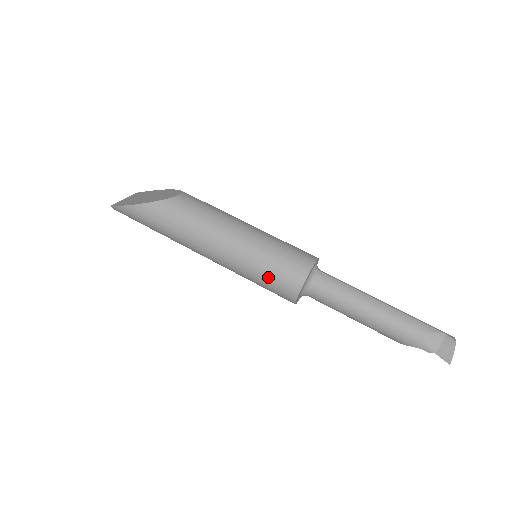
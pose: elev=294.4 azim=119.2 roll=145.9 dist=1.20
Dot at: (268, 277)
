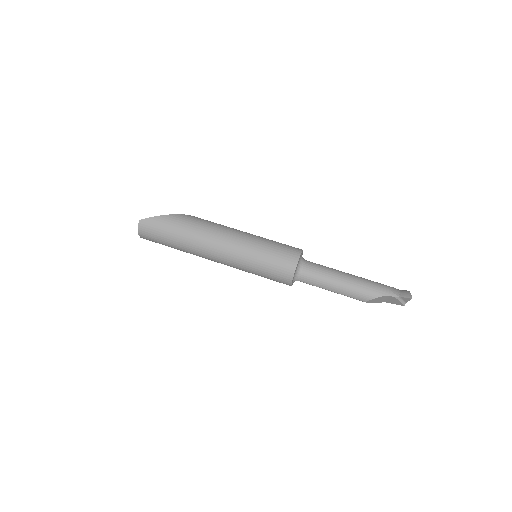
Dot at: (274, 251)
